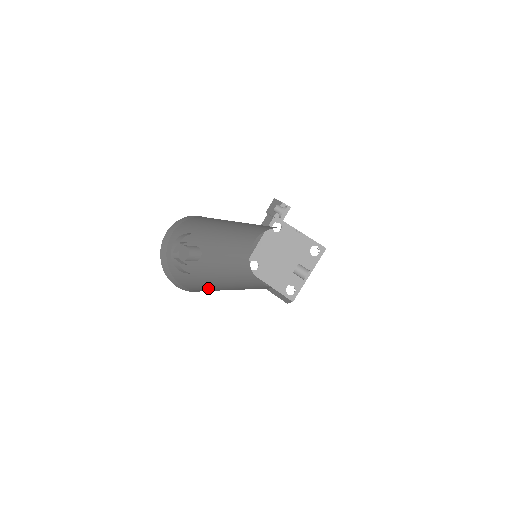
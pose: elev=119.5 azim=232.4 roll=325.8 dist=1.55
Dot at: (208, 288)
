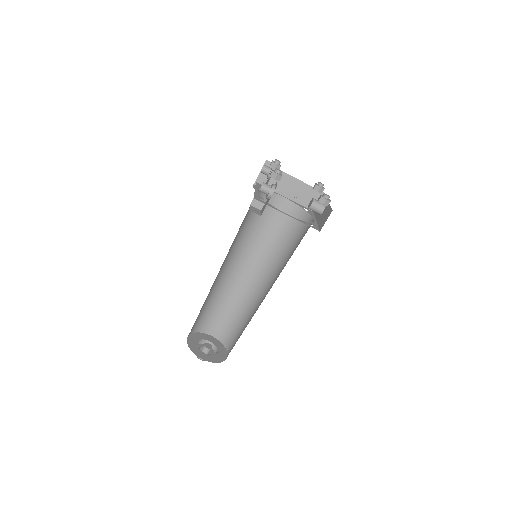
Dot at: (229, 311)
